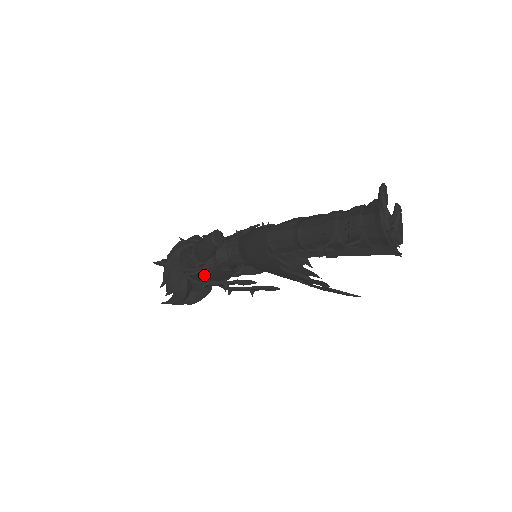
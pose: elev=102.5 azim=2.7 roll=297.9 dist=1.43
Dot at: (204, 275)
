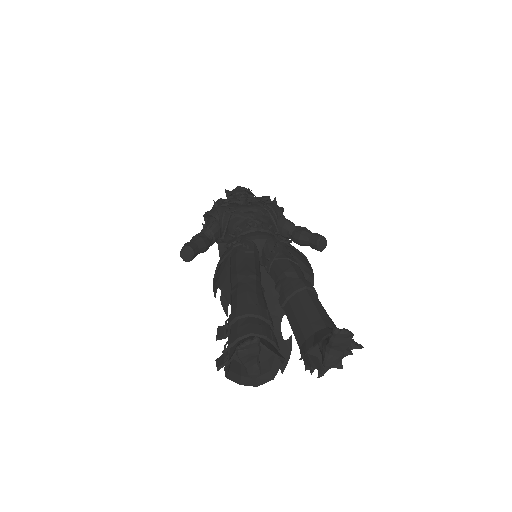
Dot at: occluded
